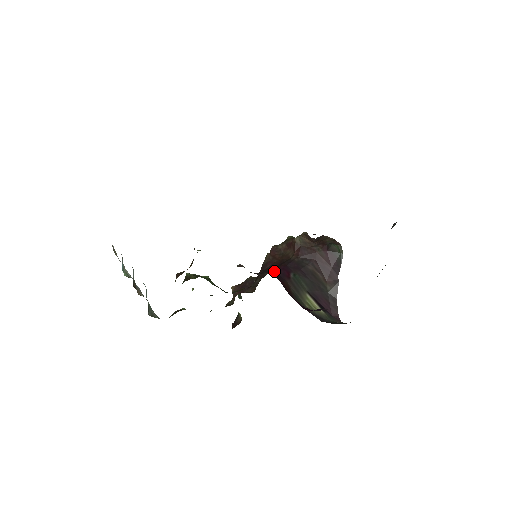
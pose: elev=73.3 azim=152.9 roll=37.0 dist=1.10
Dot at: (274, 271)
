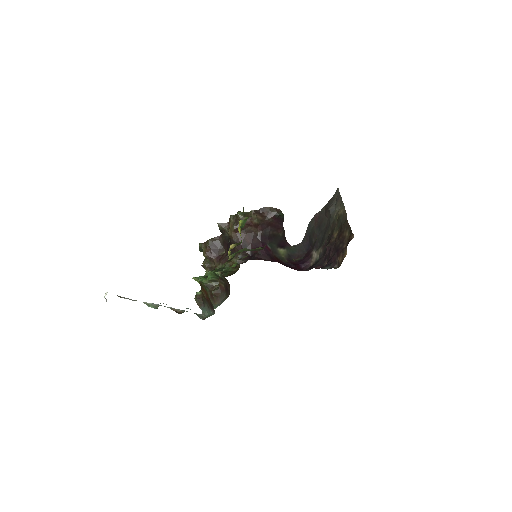
Dot at: (263, 253)
